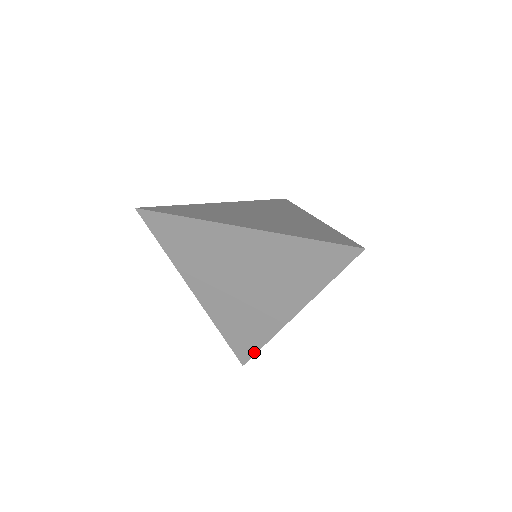
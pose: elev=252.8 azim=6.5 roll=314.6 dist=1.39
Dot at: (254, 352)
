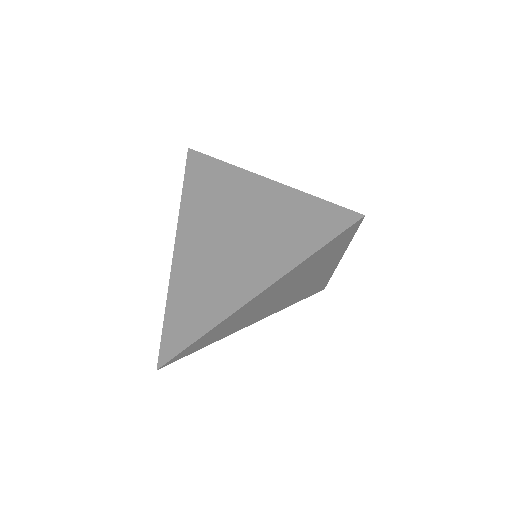
Dot at: (326, 284)
